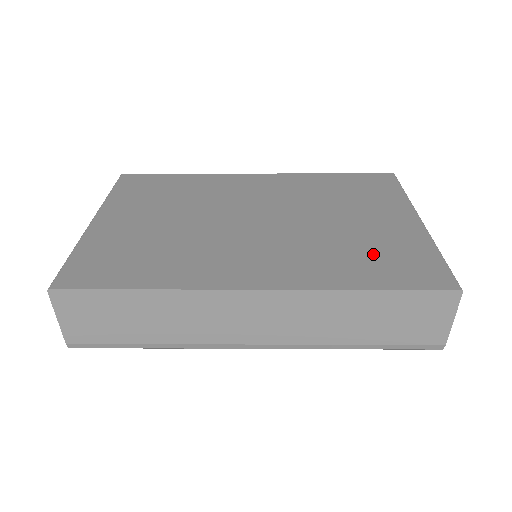
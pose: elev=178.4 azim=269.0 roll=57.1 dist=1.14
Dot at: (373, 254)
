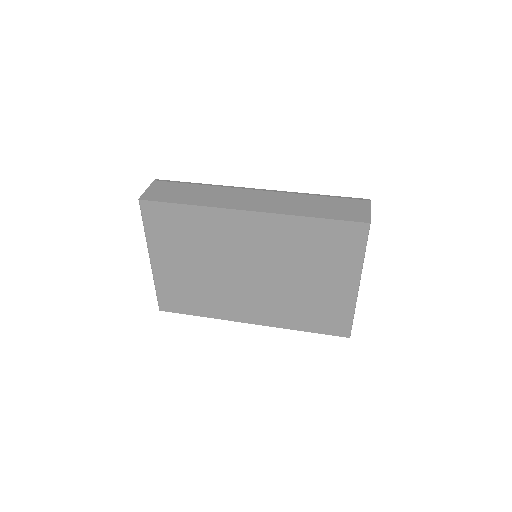
Dot at: (315, 311)
